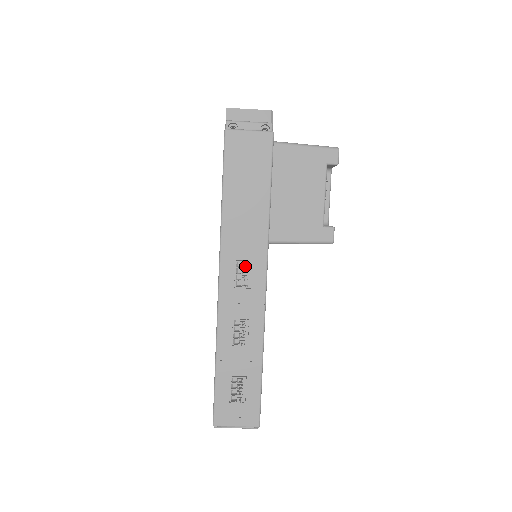
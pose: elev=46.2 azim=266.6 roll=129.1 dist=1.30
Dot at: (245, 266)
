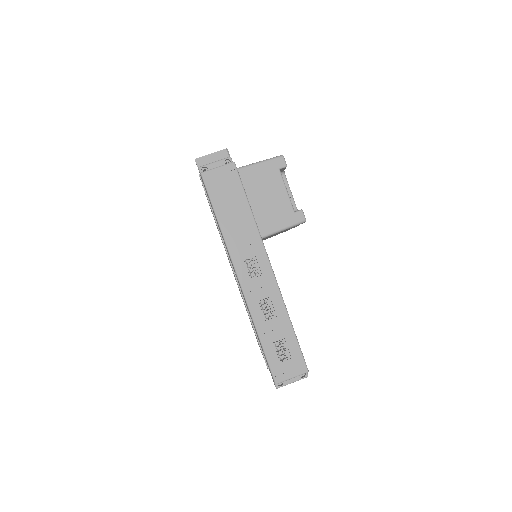
Dot at: (252, 260)
